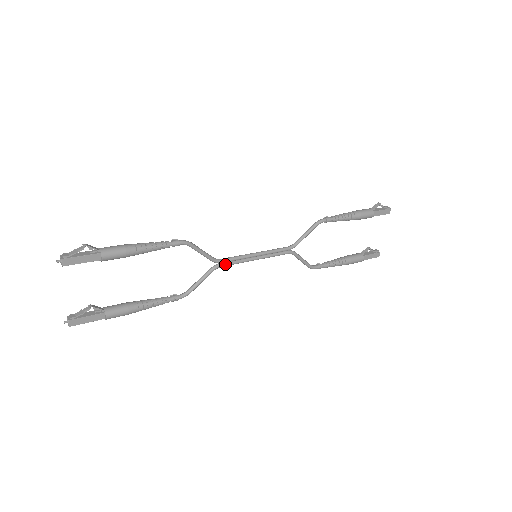
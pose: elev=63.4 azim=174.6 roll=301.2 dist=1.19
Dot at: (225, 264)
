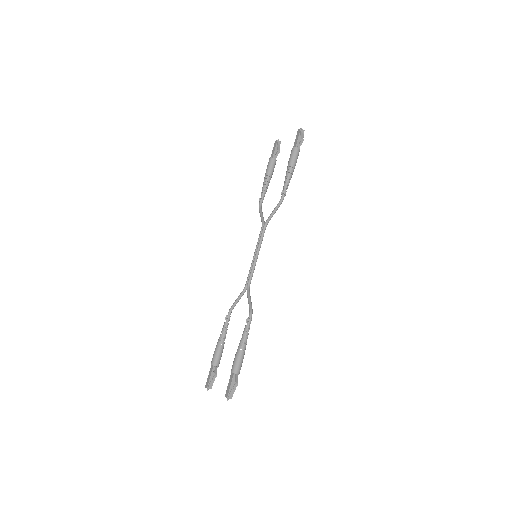
Dot at: (249, 282)
